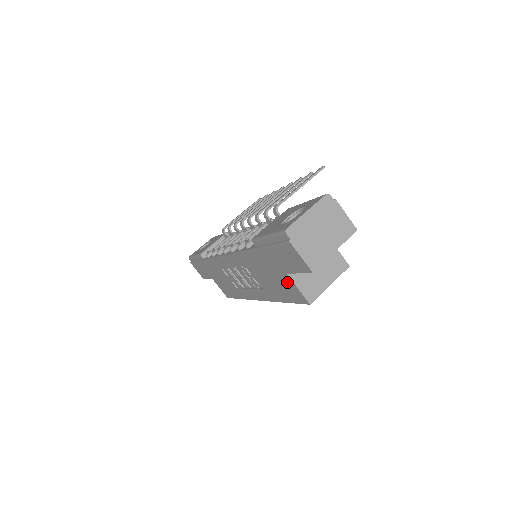
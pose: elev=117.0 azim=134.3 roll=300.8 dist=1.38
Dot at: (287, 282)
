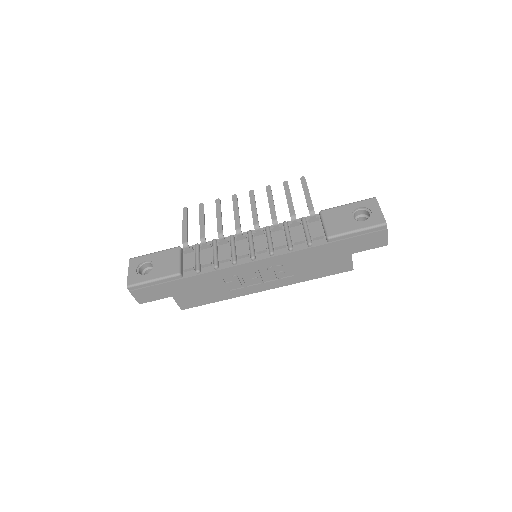
Dot at: (343, 260)
